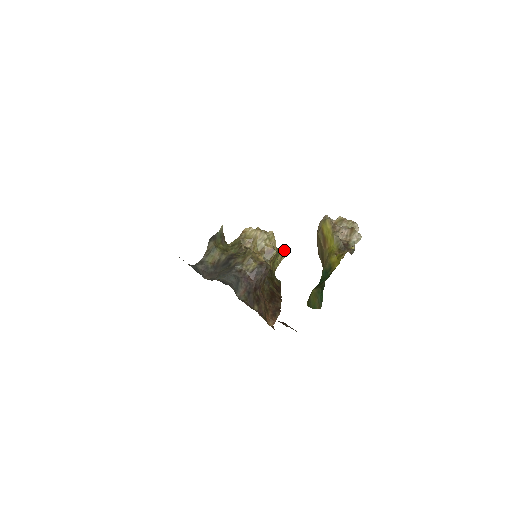
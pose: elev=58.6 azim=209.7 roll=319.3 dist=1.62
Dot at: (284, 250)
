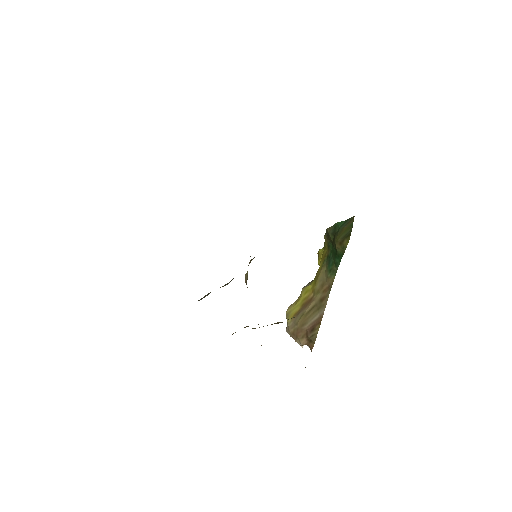
Dot at: occluded
